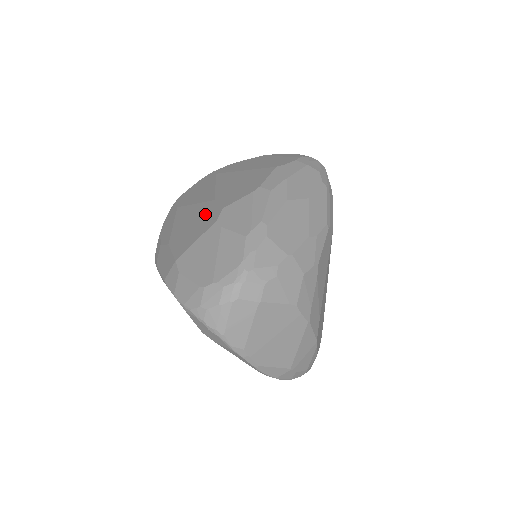
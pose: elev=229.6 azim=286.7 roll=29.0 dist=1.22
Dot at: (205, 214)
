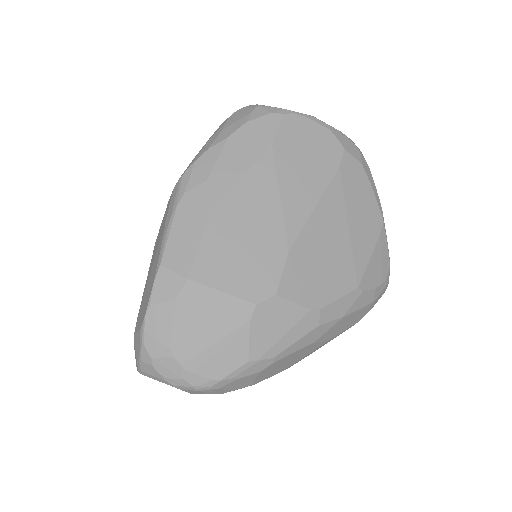
Dot at: (264, 258)
